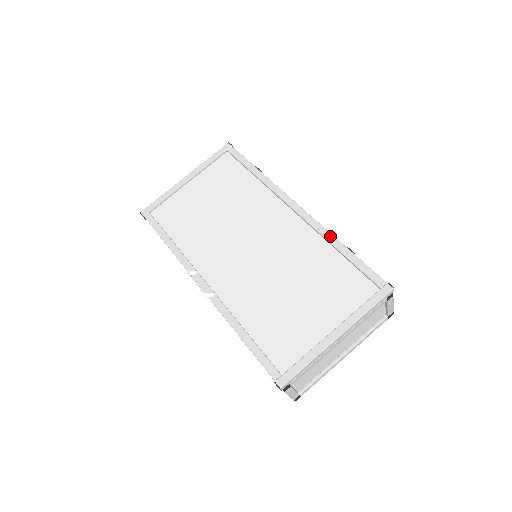
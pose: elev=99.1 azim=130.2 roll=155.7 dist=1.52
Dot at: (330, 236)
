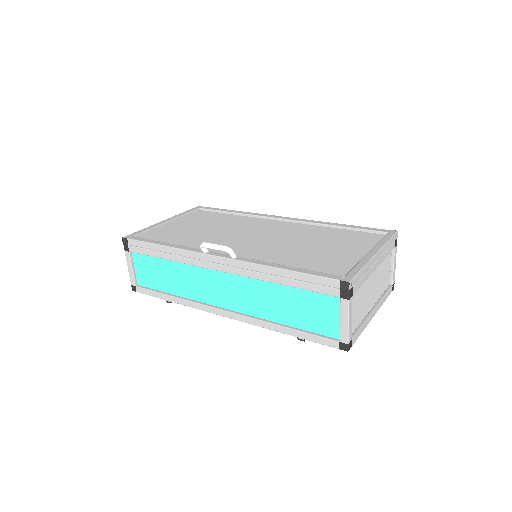
Dot at: (325, 222)
